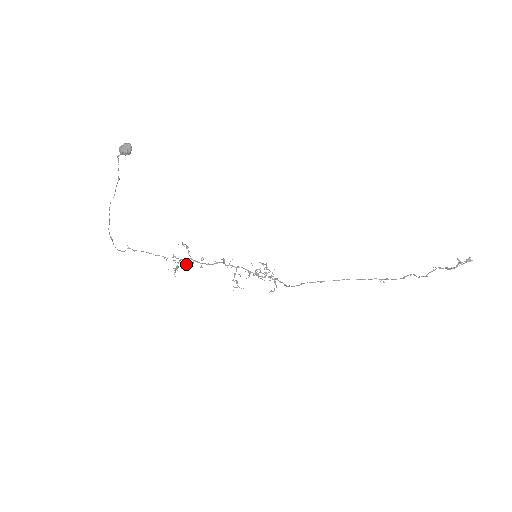
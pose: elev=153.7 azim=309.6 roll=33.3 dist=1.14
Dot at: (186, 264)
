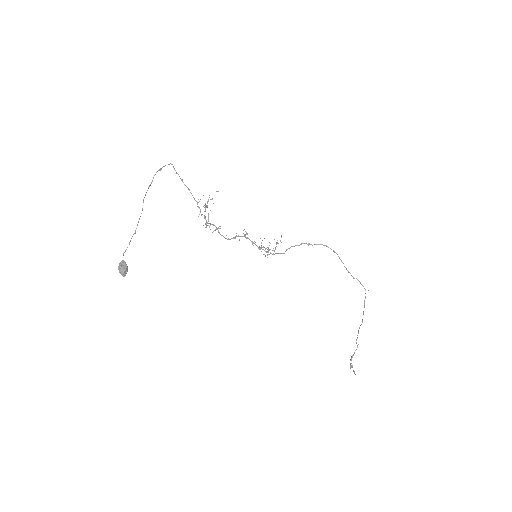
Dot at: (203, 225)
